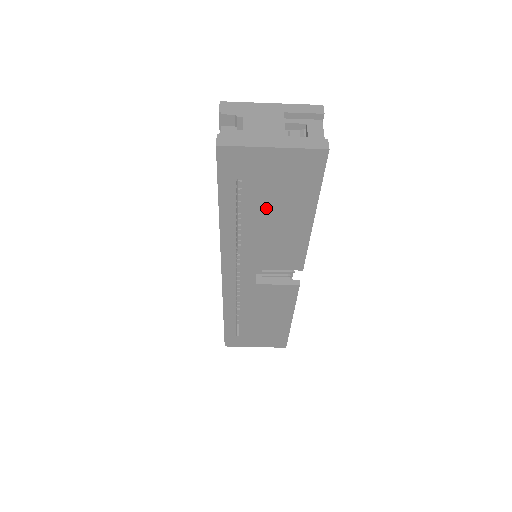
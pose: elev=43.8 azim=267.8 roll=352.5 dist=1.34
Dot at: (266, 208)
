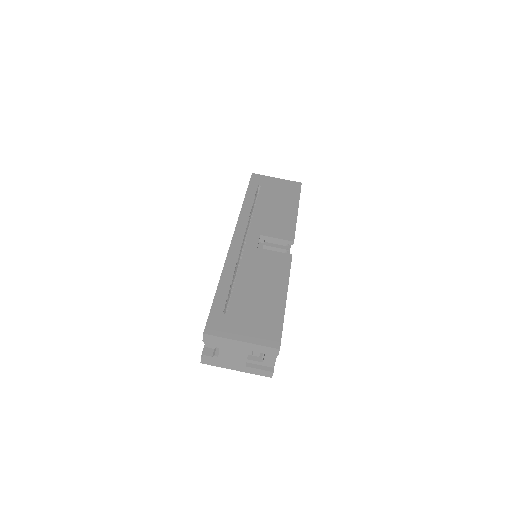
Dot at: (271, 200)
